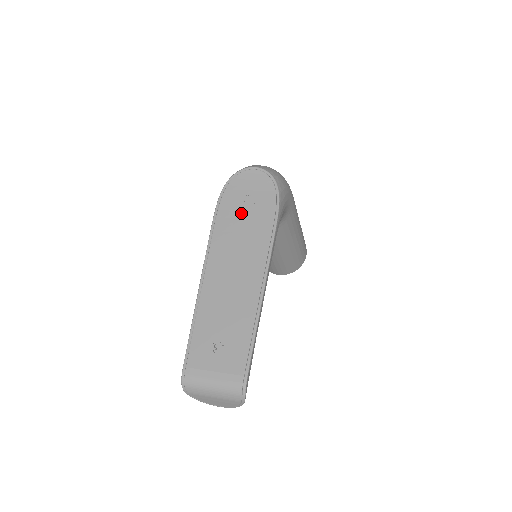
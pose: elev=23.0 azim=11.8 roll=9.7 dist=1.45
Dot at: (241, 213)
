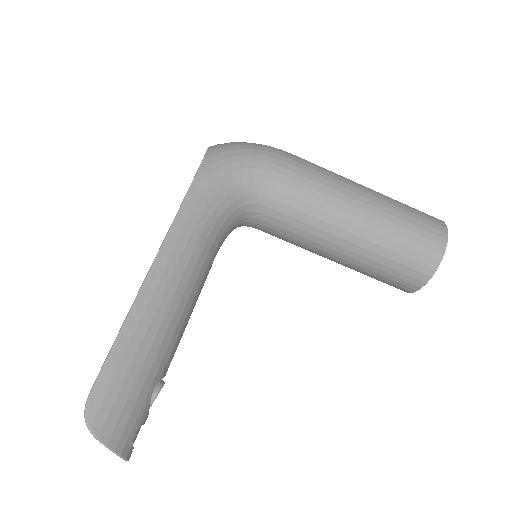
Dot at: occluded
